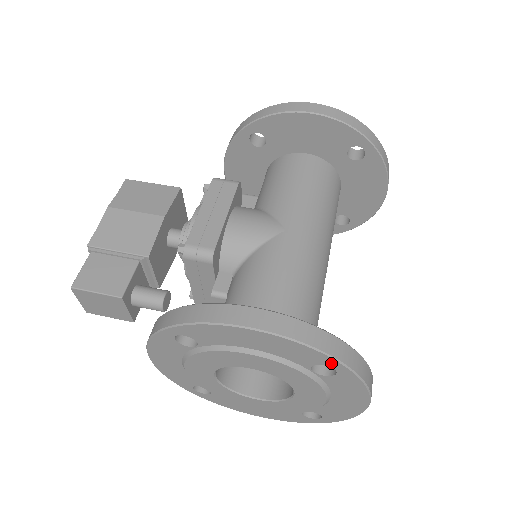
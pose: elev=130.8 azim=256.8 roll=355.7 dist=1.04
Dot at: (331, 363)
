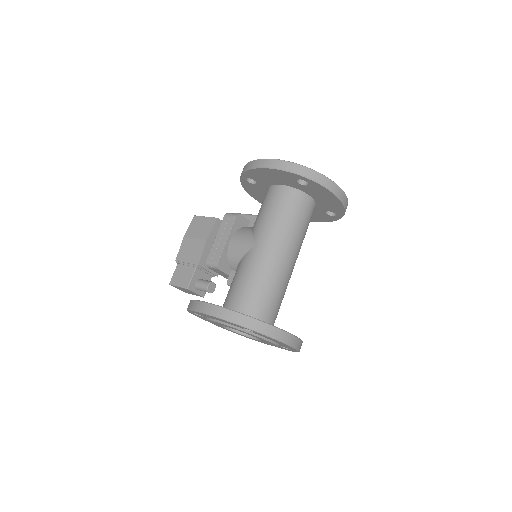
Dot at: (245, 328)
